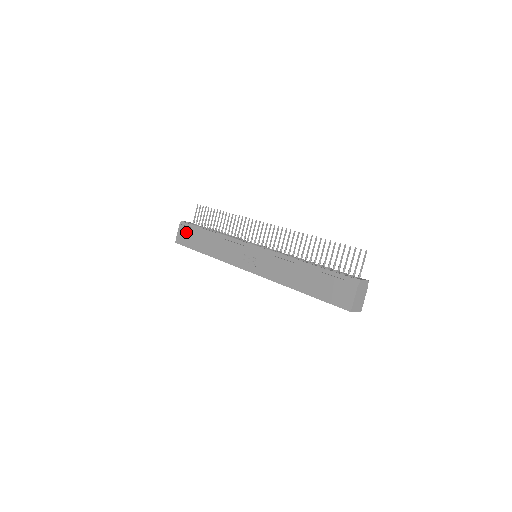
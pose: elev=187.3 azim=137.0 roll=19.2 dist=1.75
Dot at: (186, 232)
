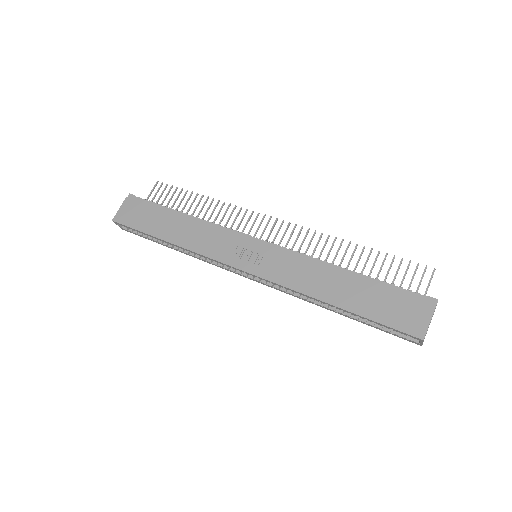
Dot at: (137, 209)
